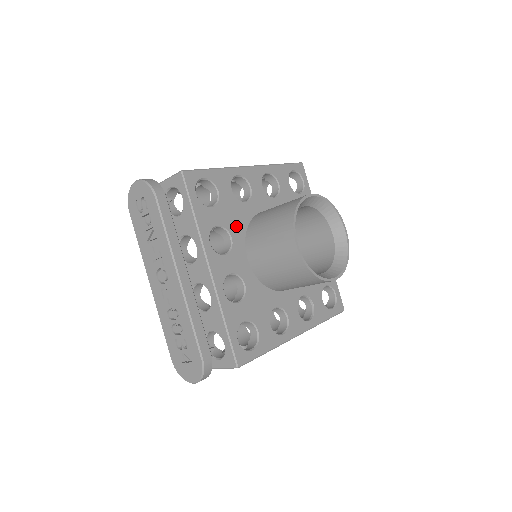
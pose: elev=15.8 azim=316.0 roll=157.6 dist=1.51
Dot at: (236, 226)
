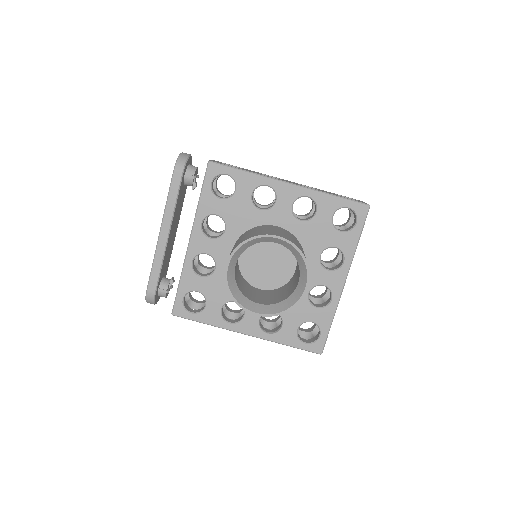
Dot at: (237, 223)
